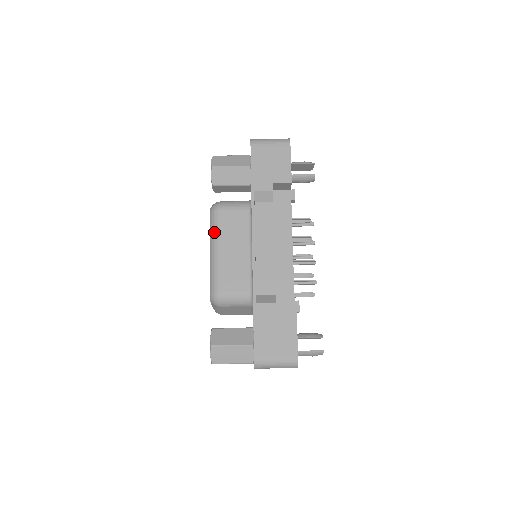
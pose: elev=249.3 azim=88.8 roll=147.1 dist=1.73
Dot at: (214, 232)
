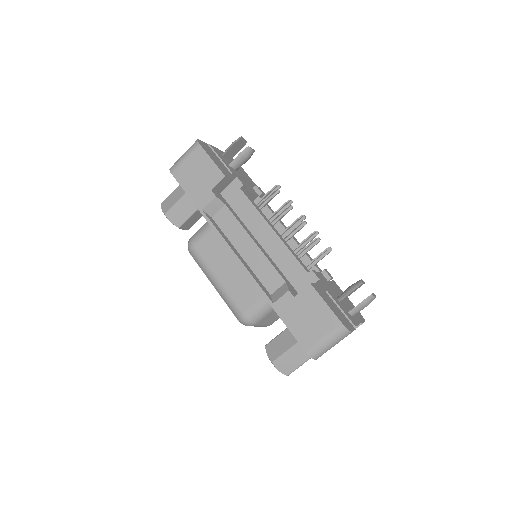
Dot at: (203, 268)
